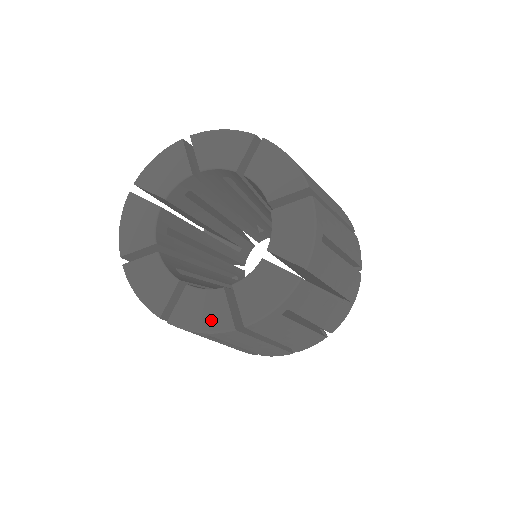
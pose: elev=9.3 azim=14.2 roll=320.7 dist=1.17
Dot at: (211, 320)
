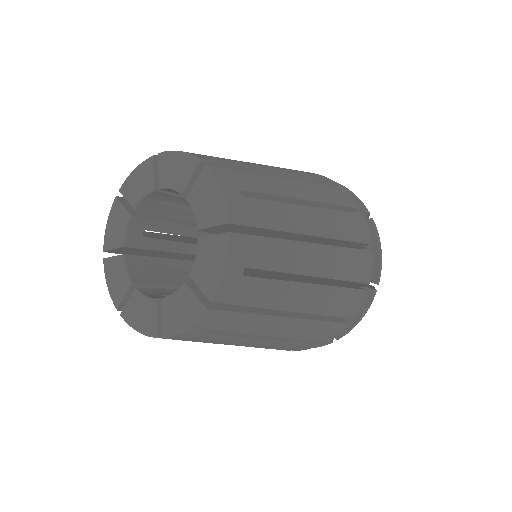
Dot at: (114, 289)
